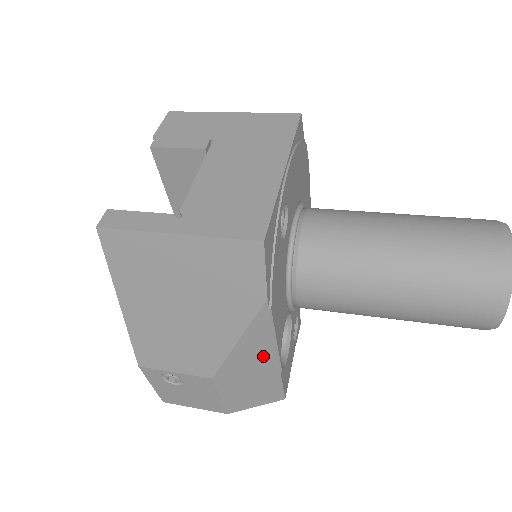
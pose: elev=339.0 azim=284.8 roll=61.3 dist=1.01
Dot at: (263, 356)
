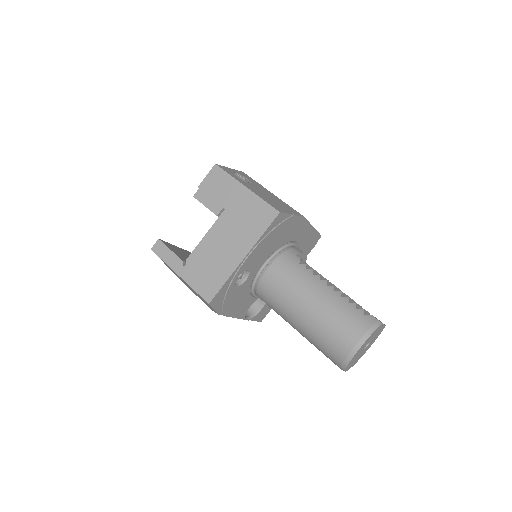
Dot at: occluded
